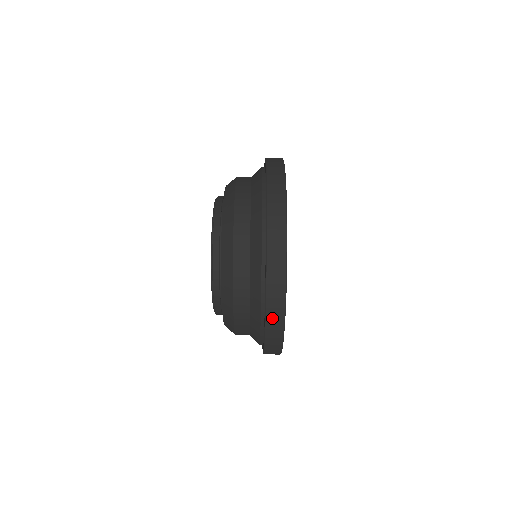
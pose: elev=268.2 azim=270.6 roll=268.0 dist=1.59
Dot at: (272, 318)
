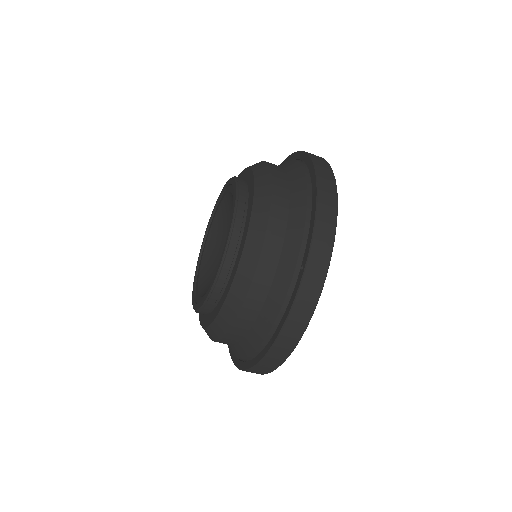
Dot at: (289, 332)
